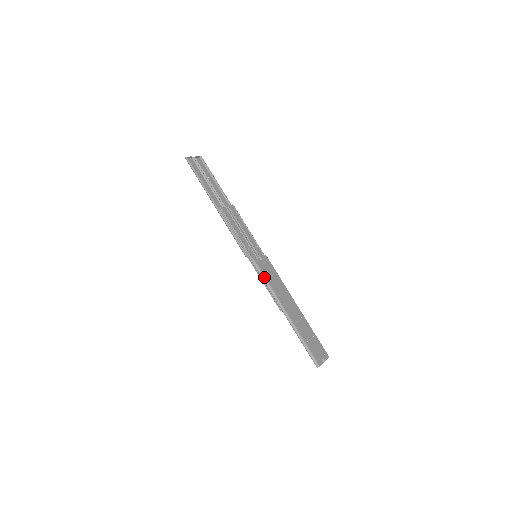
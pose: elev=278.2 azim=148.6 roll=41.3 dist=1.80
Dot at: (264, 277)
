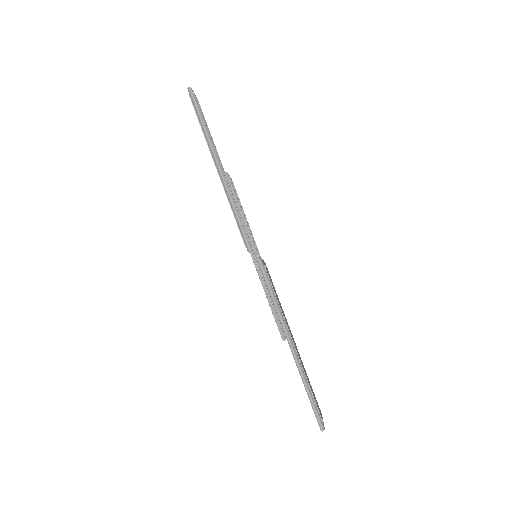
Dot at: (271, 286)
